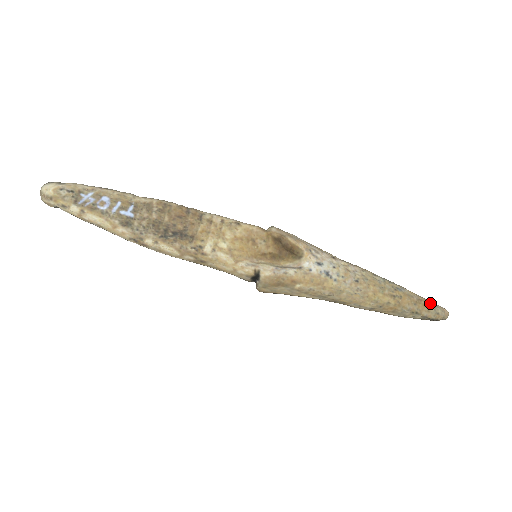
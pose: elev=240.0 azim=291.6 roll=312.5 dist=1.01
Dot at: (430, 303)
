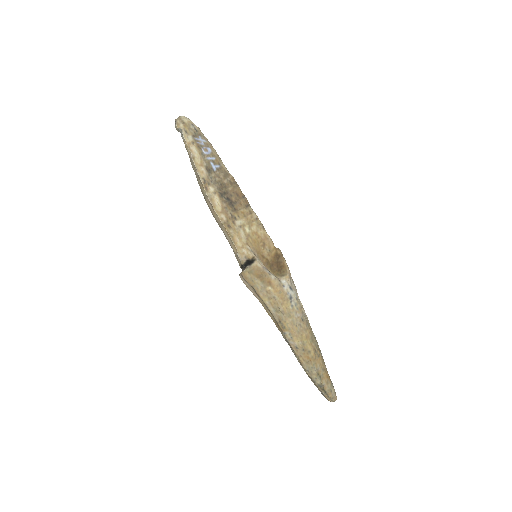
Dot at: occluded
